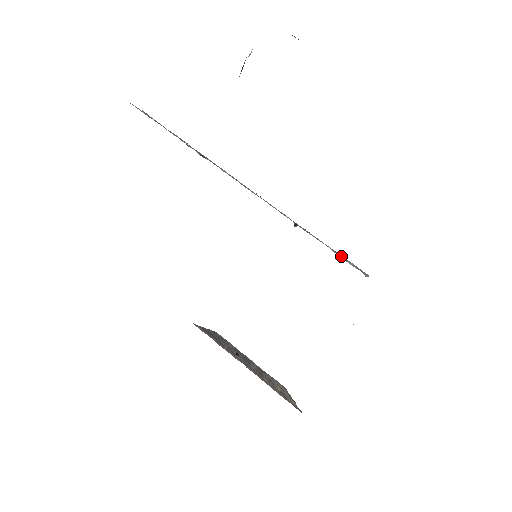
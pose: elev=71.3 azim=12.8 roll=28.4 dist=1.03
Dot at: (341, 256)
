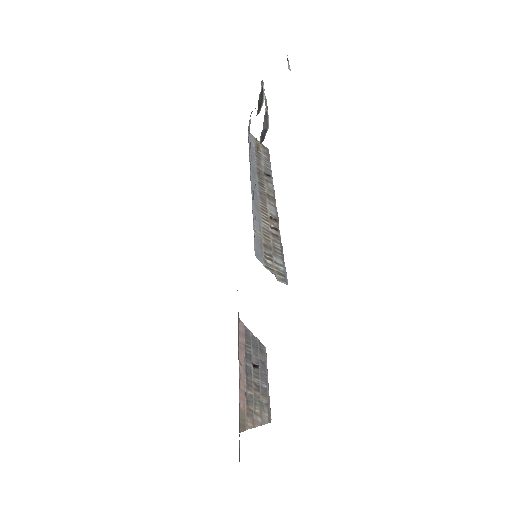
Dot at: (280, 260)
